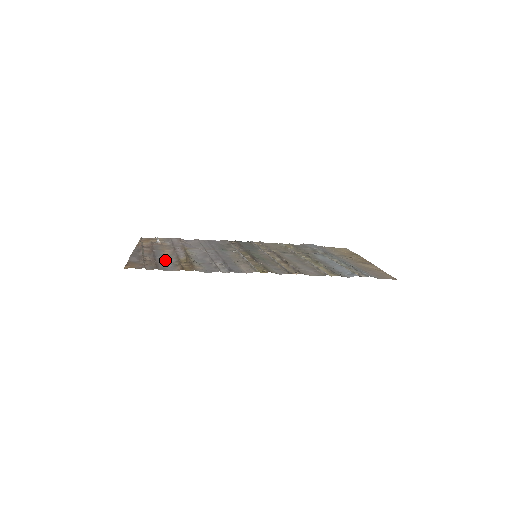
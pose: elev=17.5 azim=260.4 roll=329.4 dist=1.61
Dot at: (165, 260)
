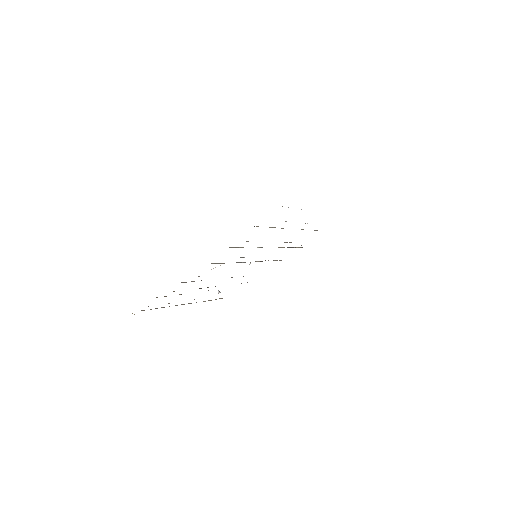
Dot at: occluded
